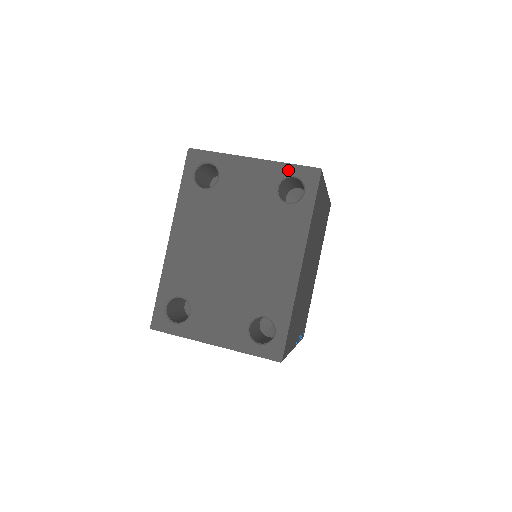
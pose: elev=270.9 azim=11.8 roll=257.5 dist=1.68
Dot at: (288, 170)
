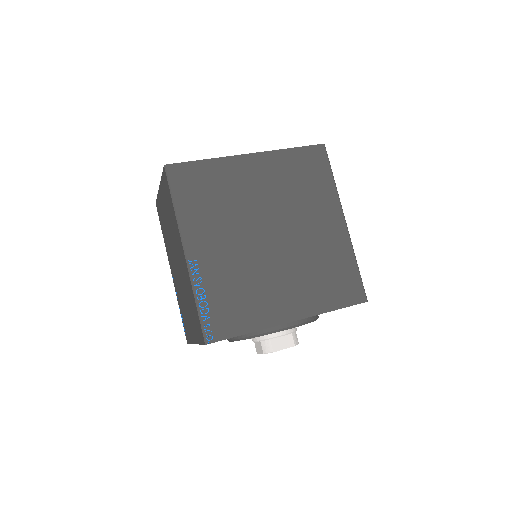
Dot at: occluded
